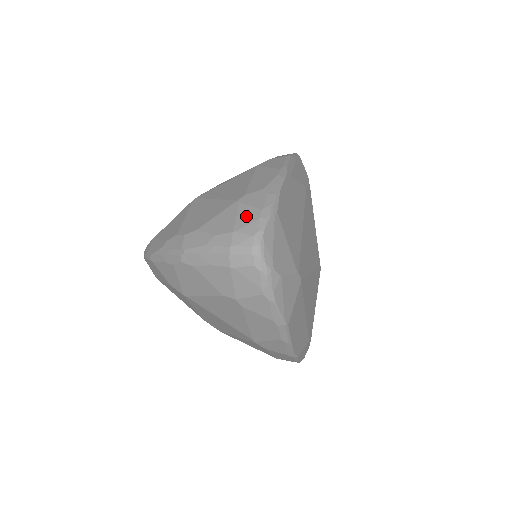
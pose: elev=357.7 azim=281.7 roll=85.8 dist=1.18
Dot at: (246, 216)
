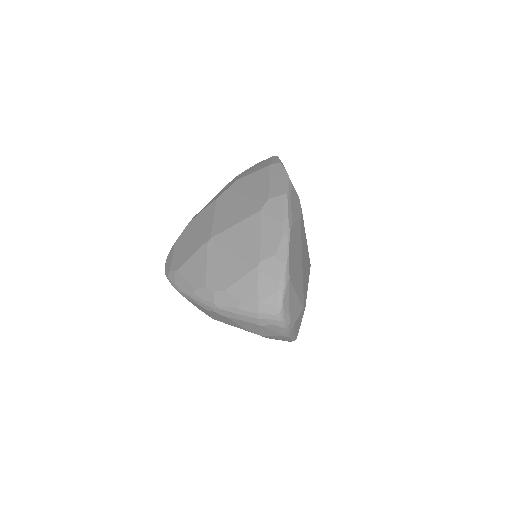
Dot at: (266, 287)
